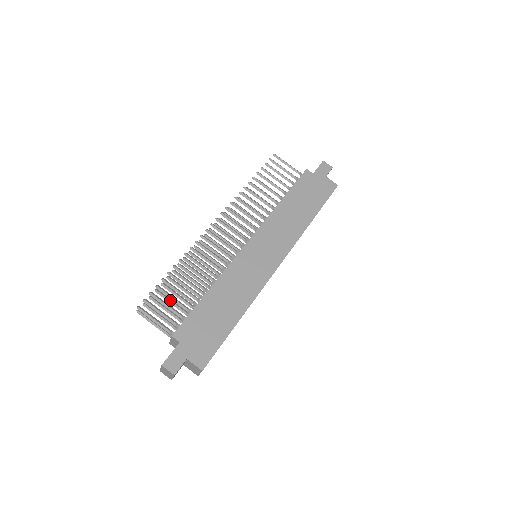
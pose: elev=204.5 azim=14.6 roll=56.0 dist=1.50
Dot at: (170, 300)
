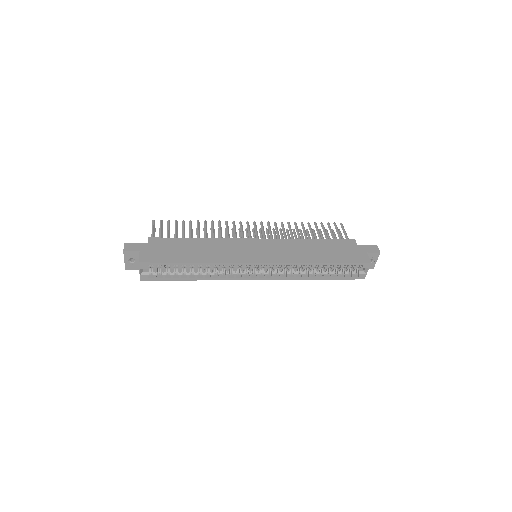
Dot at: occluded
